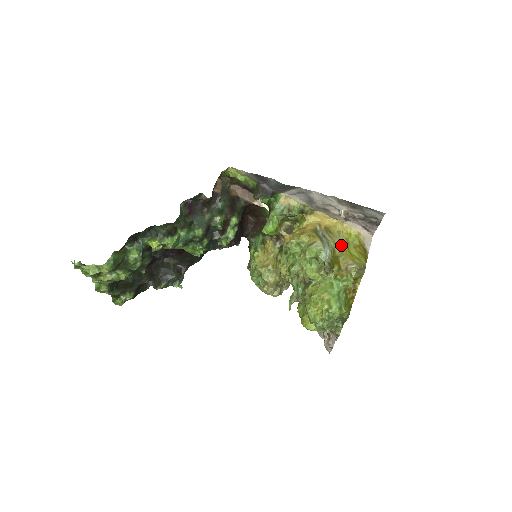
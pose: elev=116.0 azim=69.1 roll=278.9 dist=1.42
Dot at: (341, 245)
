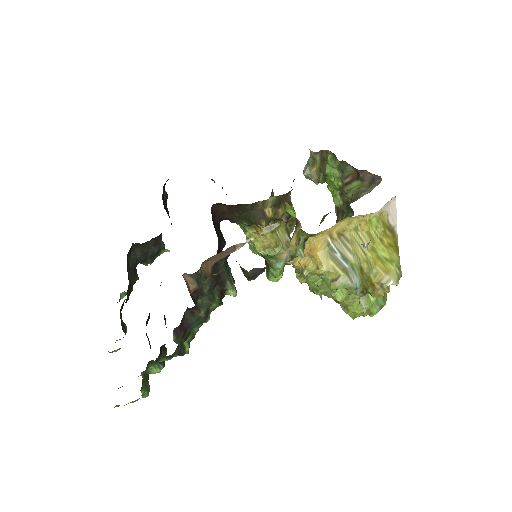
Dot at: (366, 254)
